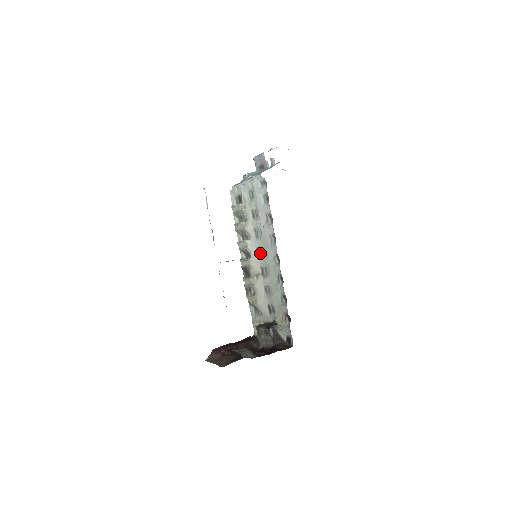
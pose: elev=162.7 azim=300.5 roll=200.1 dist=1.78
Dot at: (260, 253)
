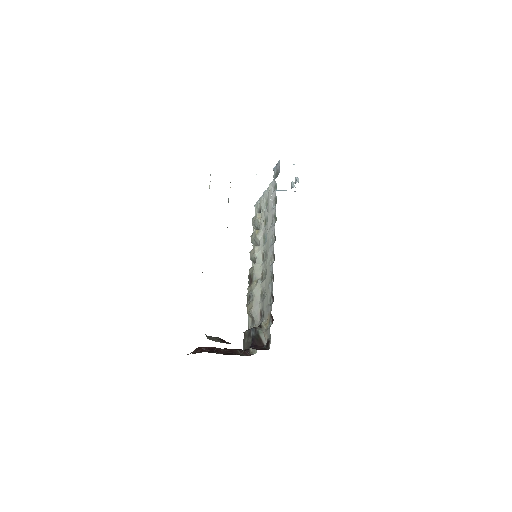
Dot at: (264, 258)
